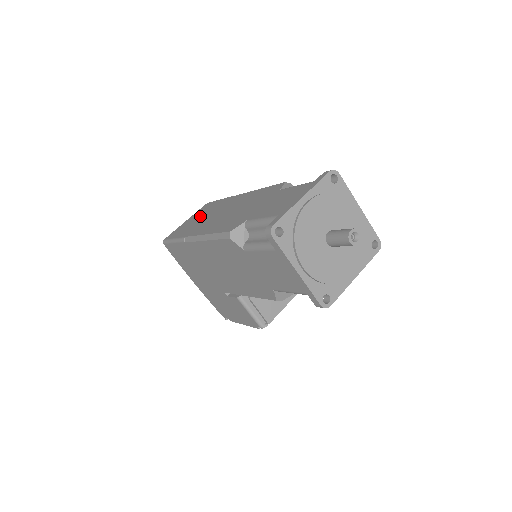
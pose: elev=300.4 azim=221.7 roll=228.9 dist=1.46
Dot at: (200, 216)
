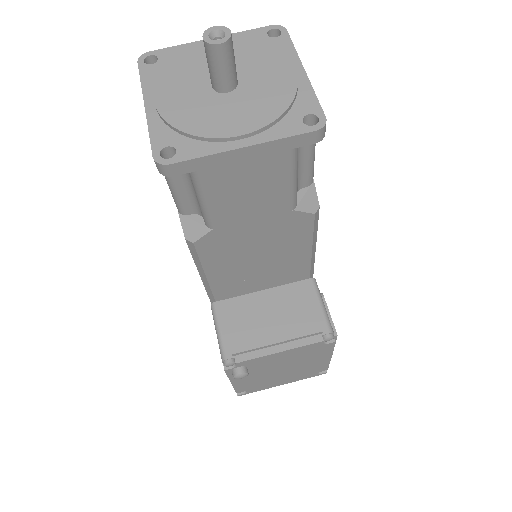
Dot at: occluded
